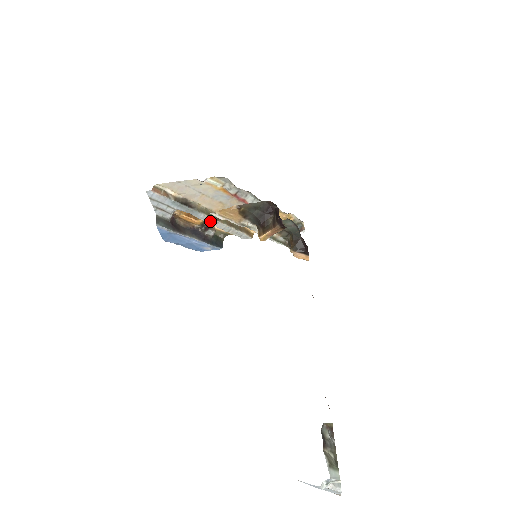
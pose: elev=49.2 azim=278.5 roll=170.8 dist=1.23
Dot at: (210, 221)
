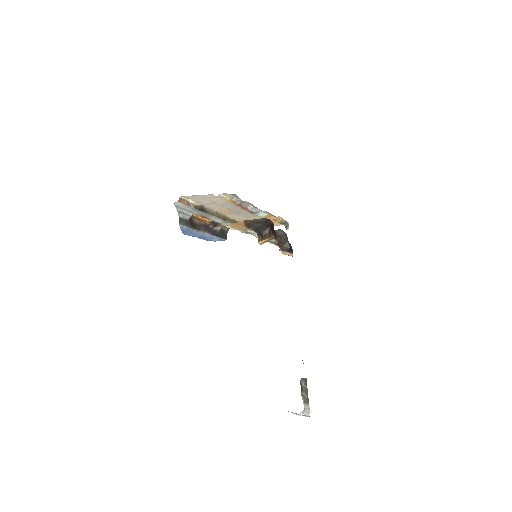
Dot at: (219, 221)
